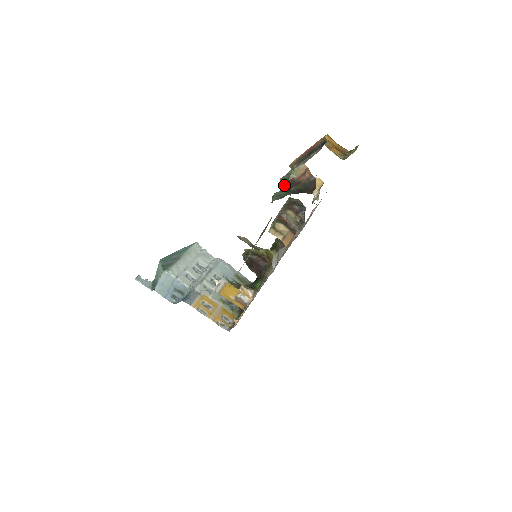
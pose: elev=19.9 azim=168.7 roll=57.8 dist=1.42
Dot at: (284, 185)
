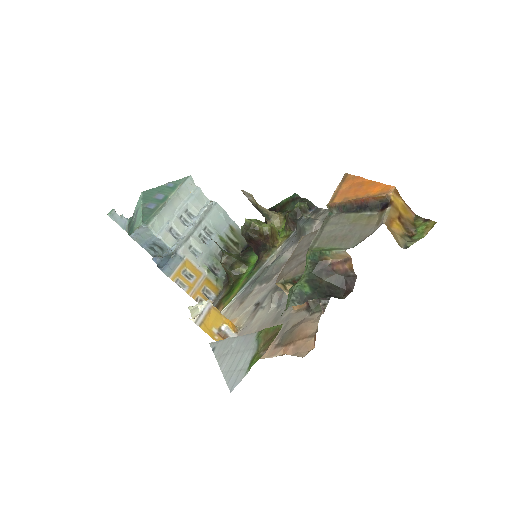
Dot at: (311, 267)
